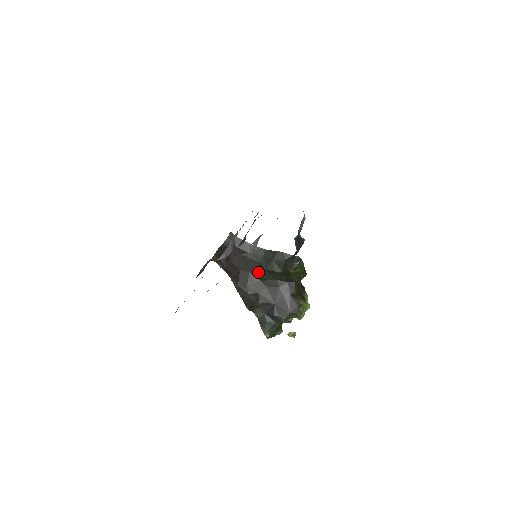
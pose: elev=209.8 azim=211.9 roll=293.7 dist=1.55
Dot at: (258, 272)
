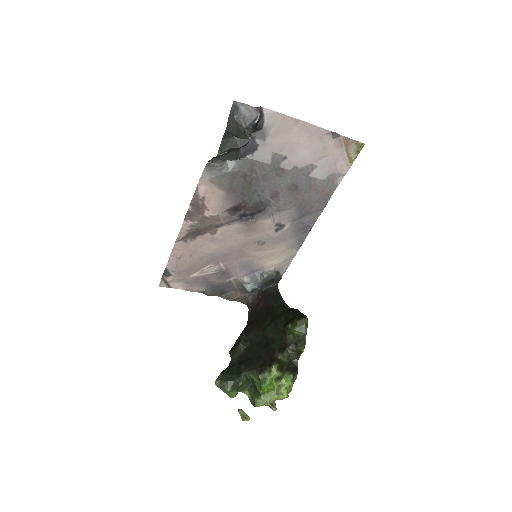
Dot at: (267, 324)
